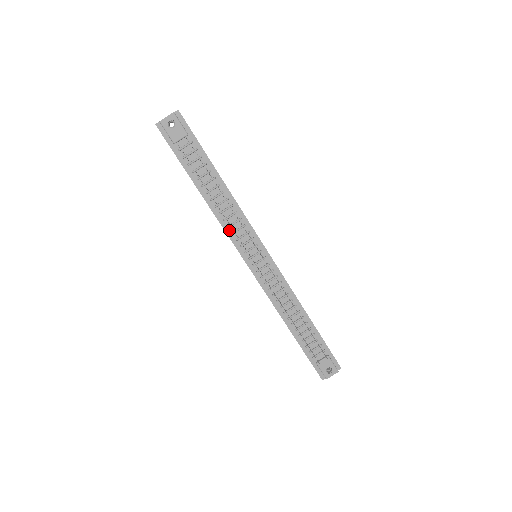
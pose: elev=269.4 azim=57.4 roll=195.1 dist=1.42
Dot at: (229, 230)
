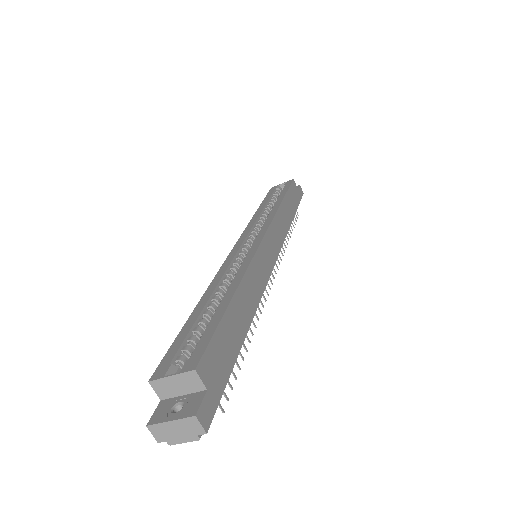
Dot at: occluded
